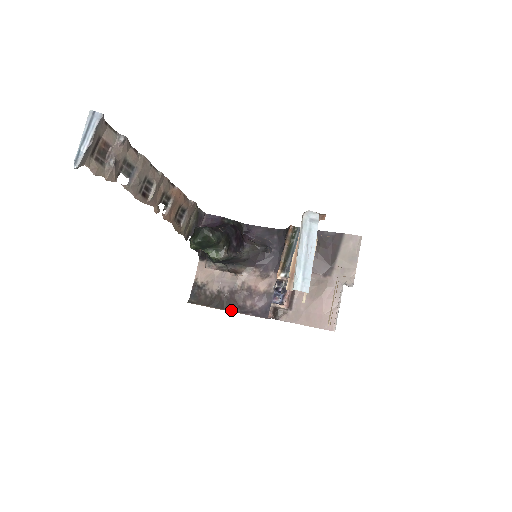
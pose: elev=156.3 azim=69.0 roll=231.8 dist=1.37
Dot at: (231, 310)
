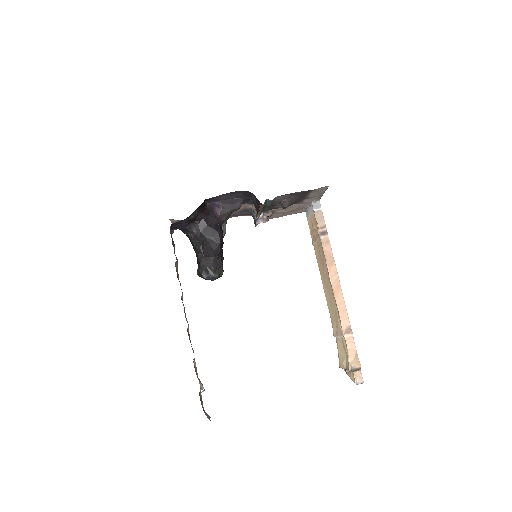
Dot at: occluded
